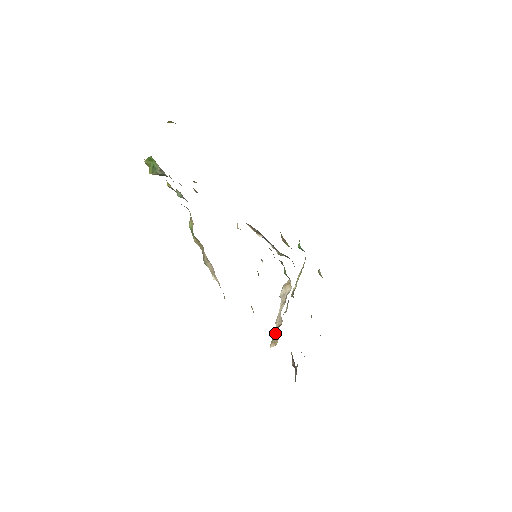
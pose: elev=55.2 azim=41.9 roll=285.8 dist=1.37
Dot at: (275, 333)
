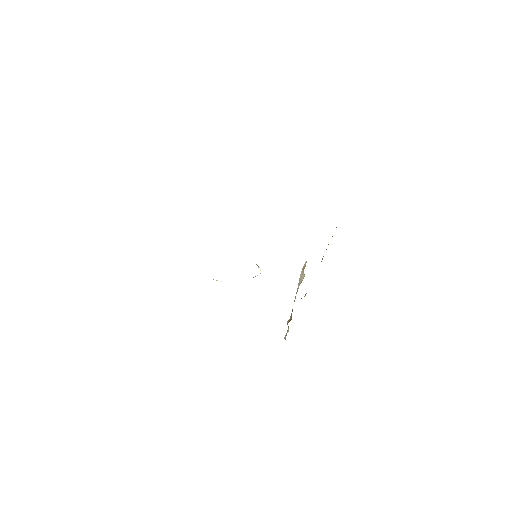
Dot at: (288, 326)
